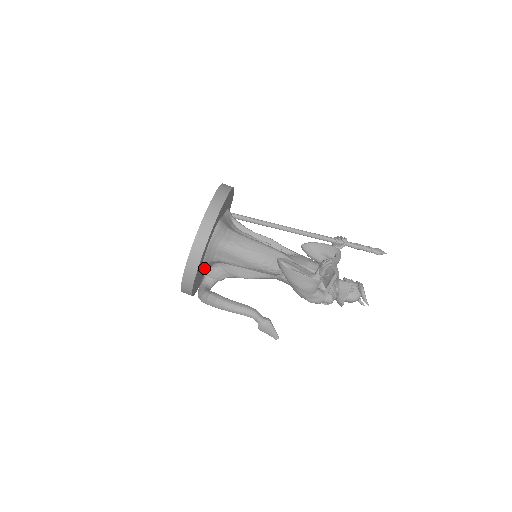
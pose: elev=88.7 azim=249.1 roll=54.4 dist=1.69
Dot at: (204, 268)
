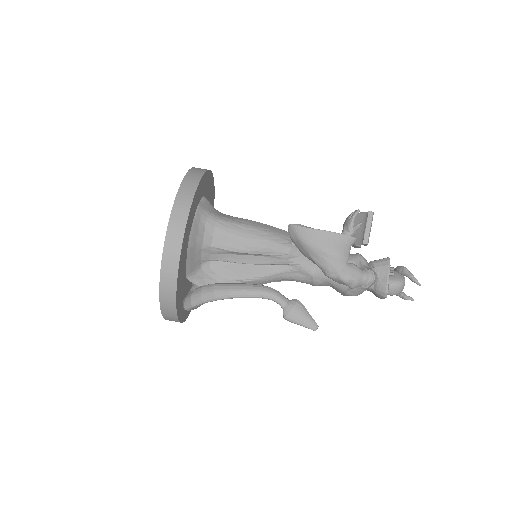
Dot at: (190, 259)
